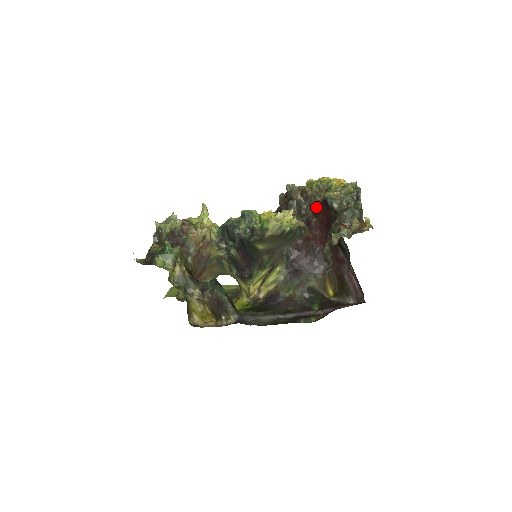
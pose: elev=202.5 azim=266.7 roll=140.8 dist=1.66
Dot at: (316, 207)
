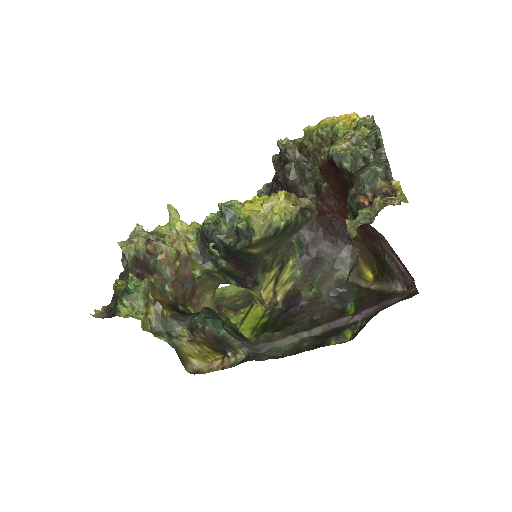
Dot at: (321, 169)
